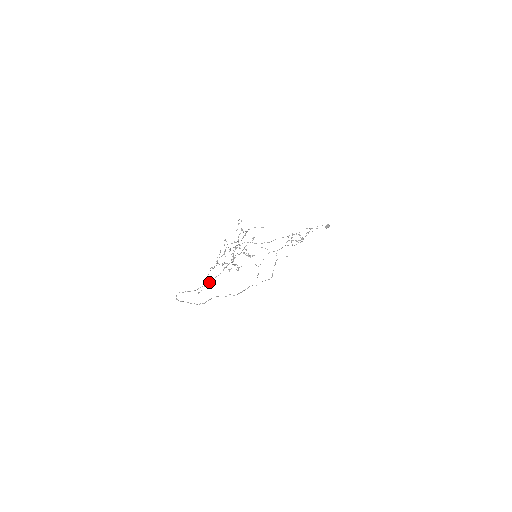
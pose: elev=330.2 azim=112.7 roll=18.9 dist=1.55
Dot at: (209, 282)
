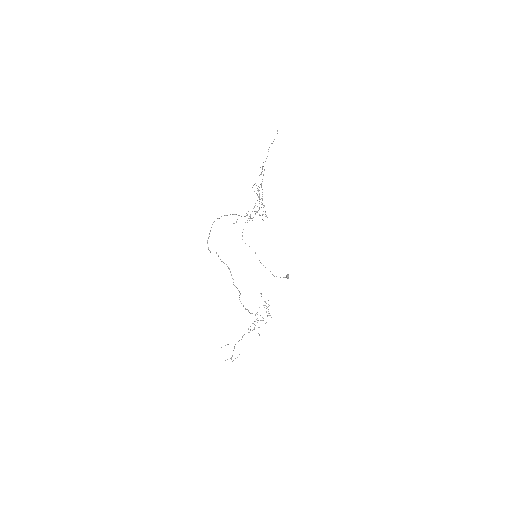
Dot at: (244, 216)
